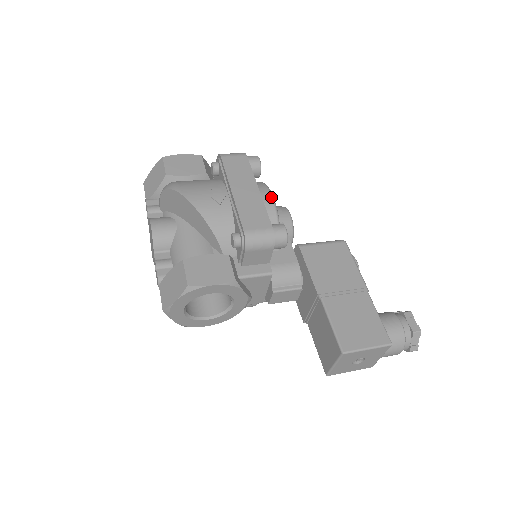
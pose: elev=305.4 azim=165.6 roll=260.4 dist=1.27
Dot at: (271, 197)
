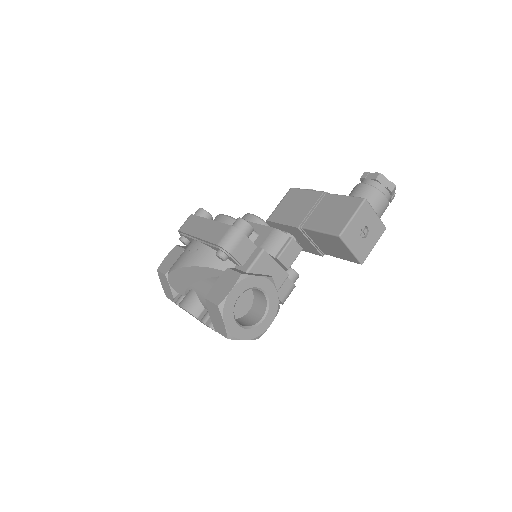
Dot at: (223, 216)
